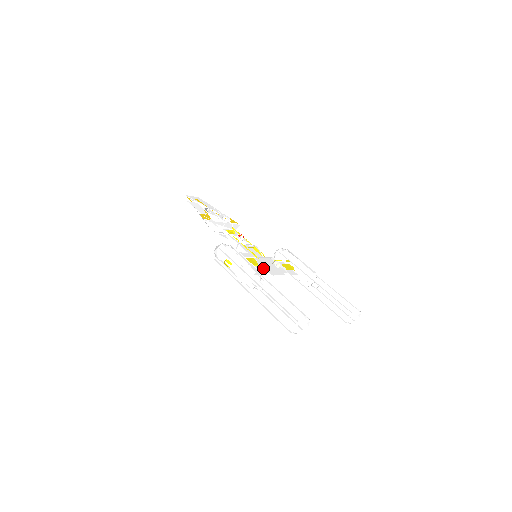
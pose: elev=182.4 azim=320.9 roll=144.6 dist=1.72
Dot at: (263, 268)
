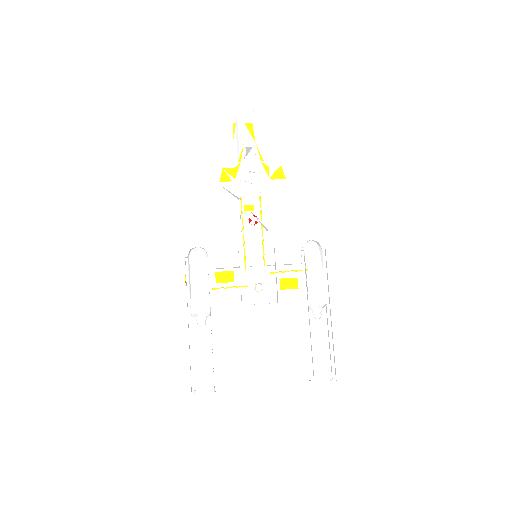
Dot at: (246, 282)
